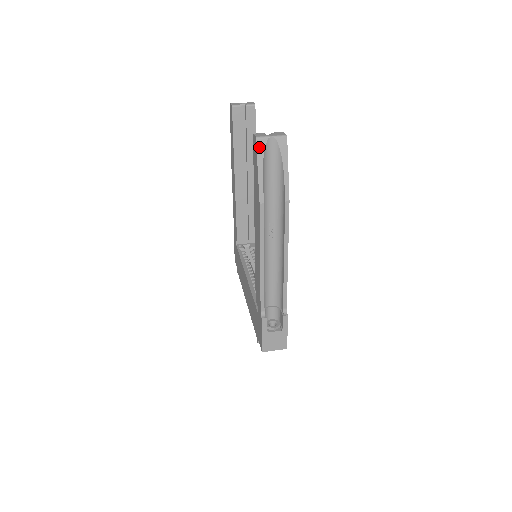
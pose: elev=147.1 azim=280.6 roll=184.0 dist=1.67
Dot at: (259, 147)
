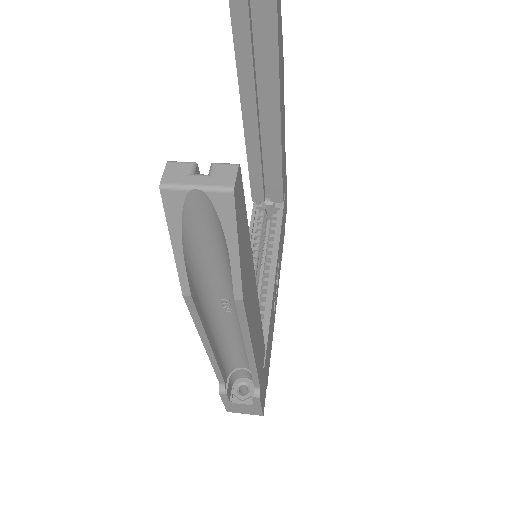
Dot at: (169, 205)
